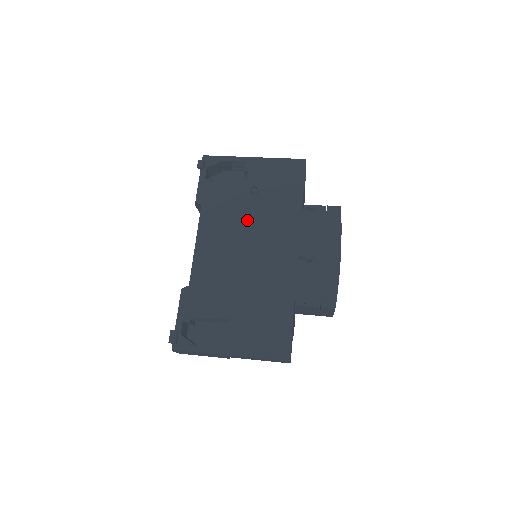
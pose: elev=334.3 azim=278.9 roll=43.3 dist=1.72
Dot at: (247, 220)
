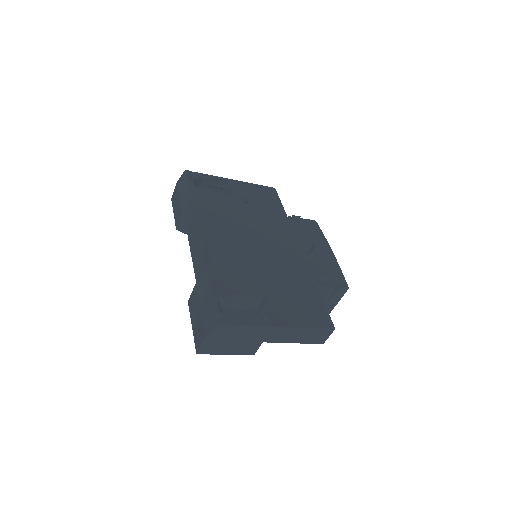
Dot at: (247, 221)
